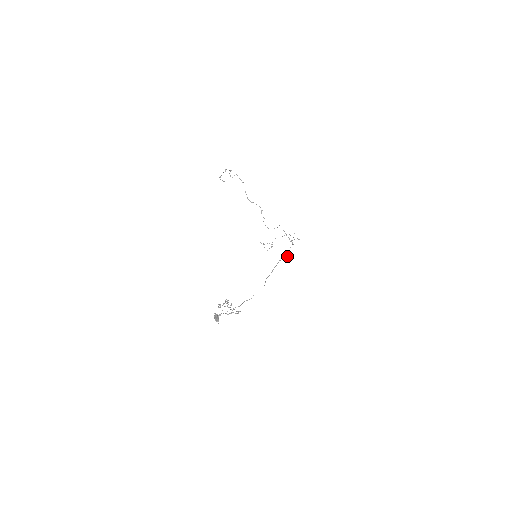
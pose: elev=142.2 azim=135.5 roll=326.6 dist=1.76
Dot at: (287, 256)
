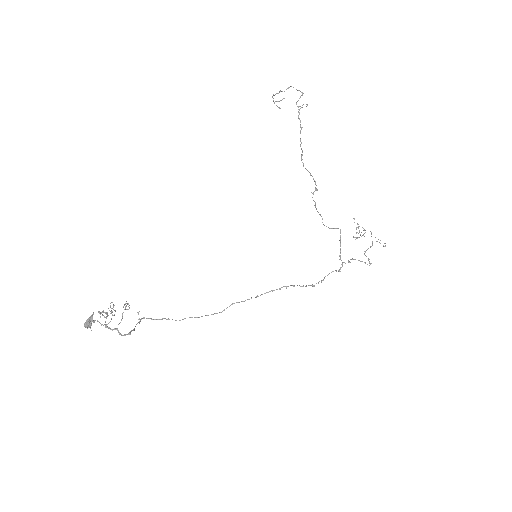
Dot at: occluded
